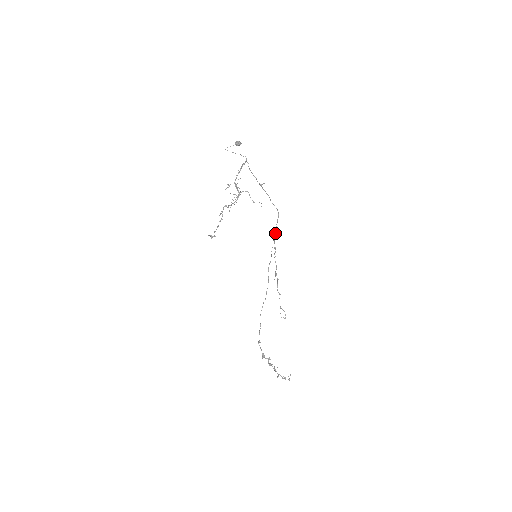
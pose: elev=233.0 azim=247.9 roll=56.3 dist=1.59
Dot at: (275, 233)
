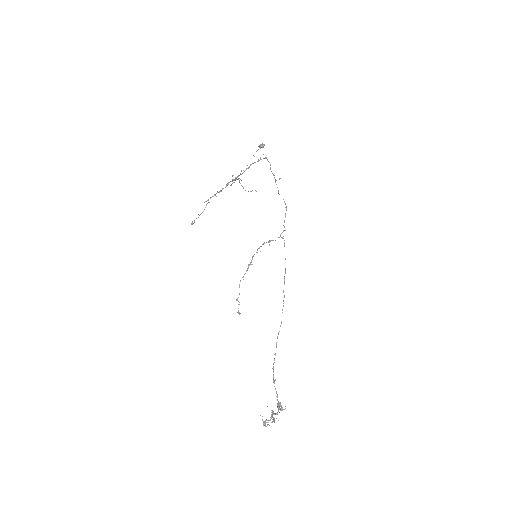
Dot at: (283, 230)
